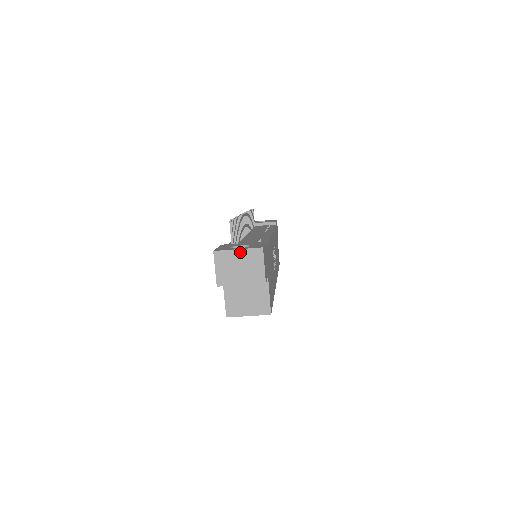
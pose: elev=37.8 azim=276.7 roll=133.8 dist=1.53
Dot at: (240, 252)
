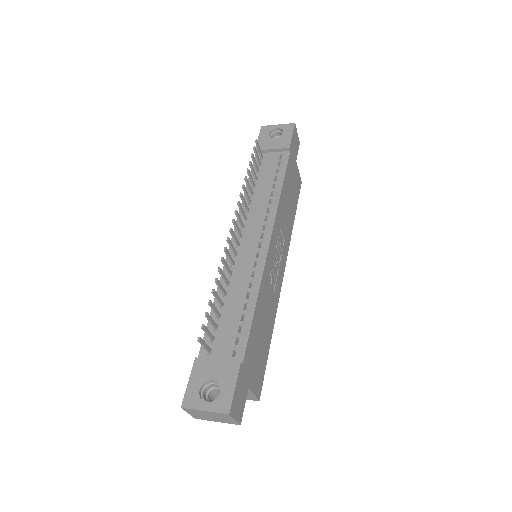
Dot at: (207, 412)
